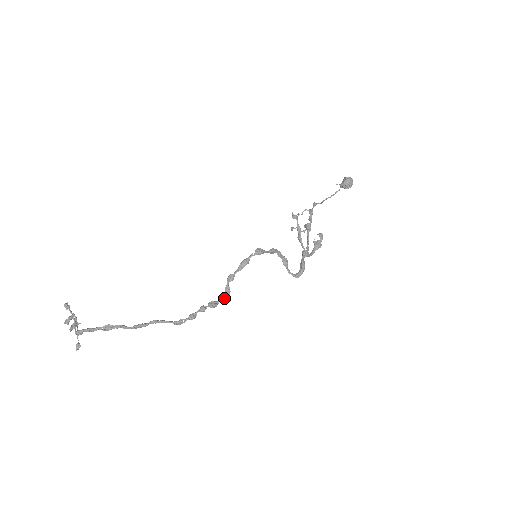
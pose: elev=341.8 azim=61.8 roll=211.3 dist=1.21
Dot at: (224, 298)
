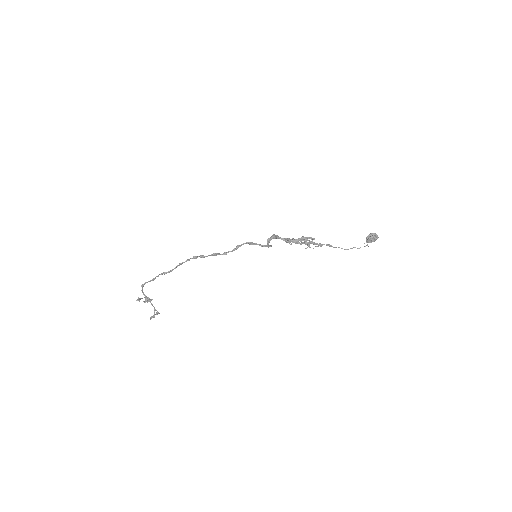
Dot at: (211, 255)
